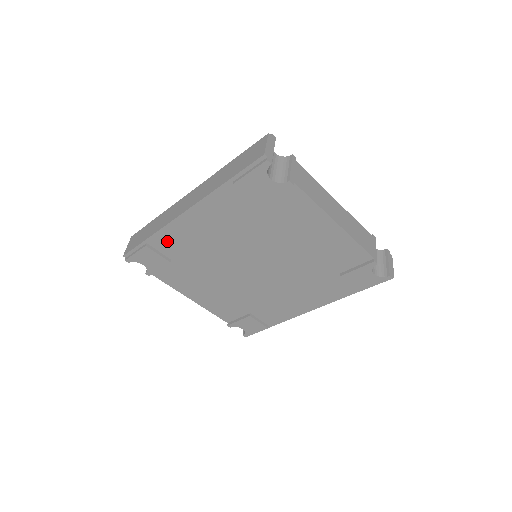
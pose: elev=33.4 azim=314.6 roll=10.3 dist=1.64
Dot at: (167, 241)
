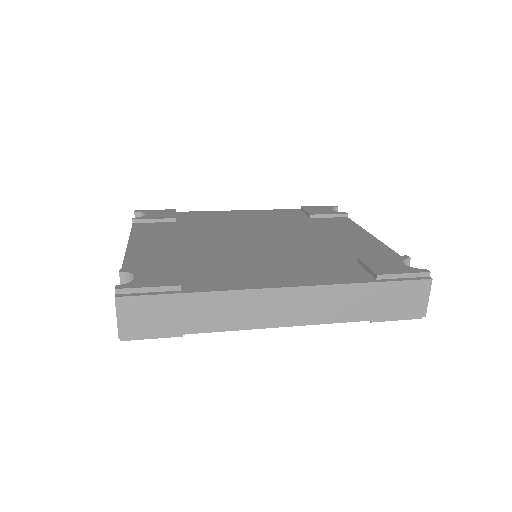
Dot at: occluded
